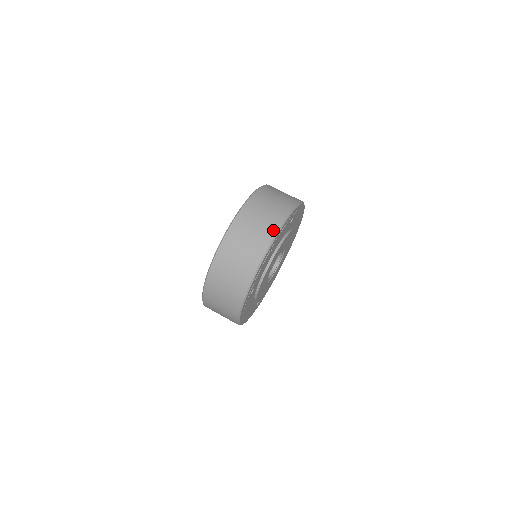
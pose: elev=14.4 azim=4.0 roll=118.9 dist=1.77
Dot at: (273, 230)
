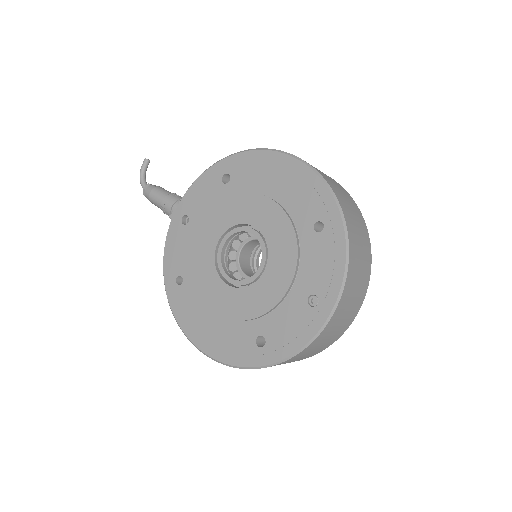
Dot at: (365, 292)
